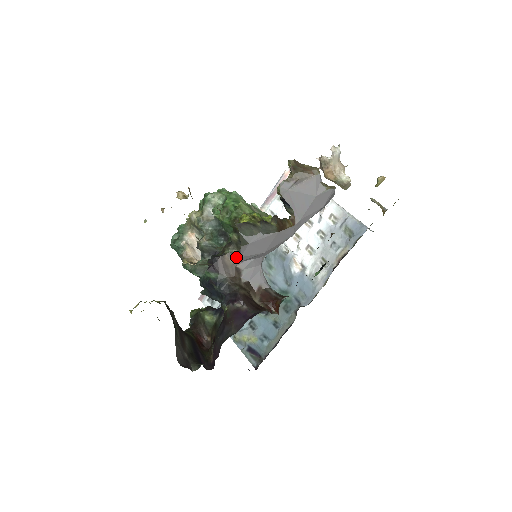
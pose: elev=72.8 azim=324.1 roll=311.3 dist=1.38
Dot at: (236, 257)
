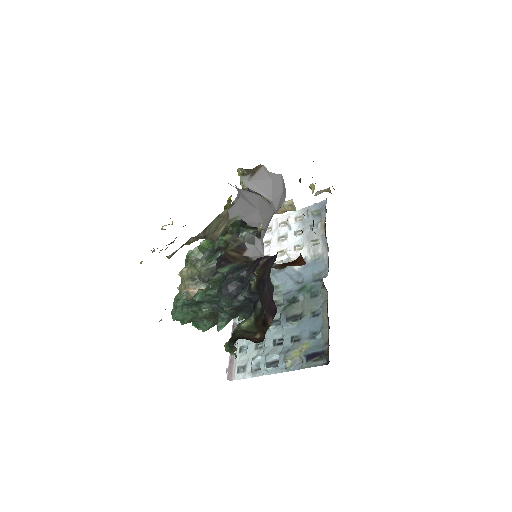
Dot at: (239, 250)
